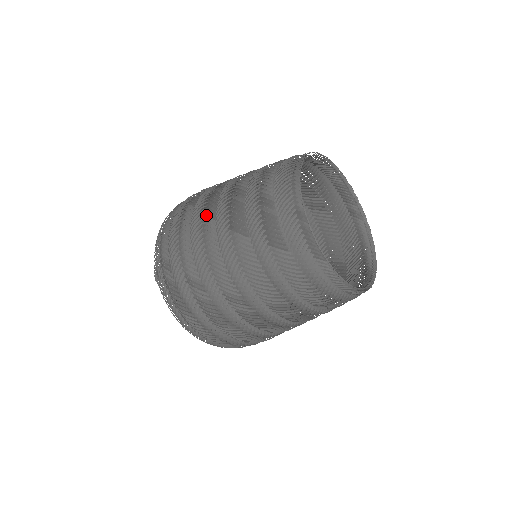
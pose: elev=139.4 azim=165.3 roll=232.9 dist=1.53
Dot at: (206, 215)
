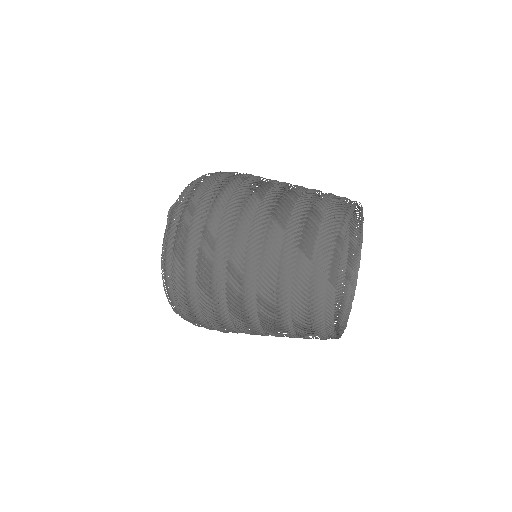
Dot at: (254, 192)
